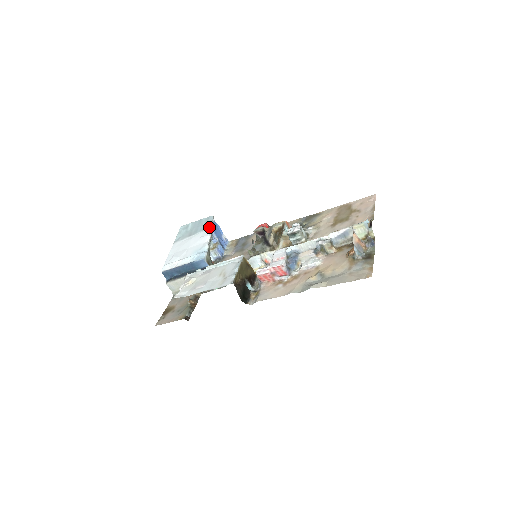
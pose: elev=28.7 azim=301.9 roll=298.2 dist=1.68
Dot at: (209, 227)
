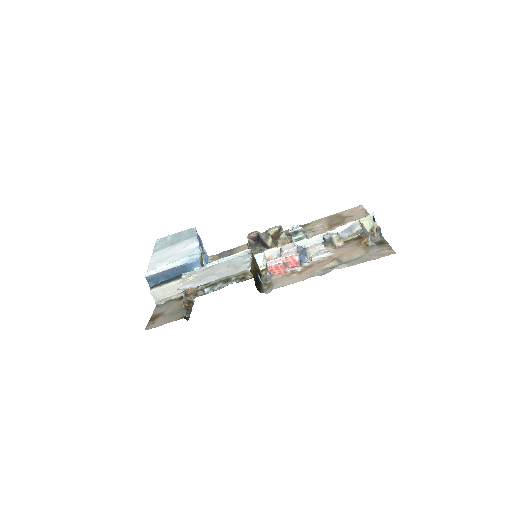
Dot at: (195, 235)
